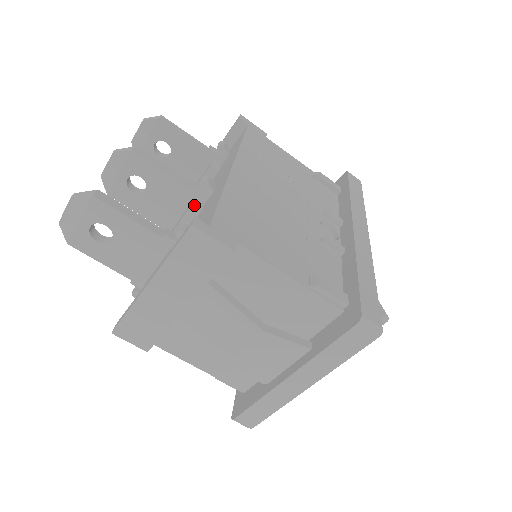
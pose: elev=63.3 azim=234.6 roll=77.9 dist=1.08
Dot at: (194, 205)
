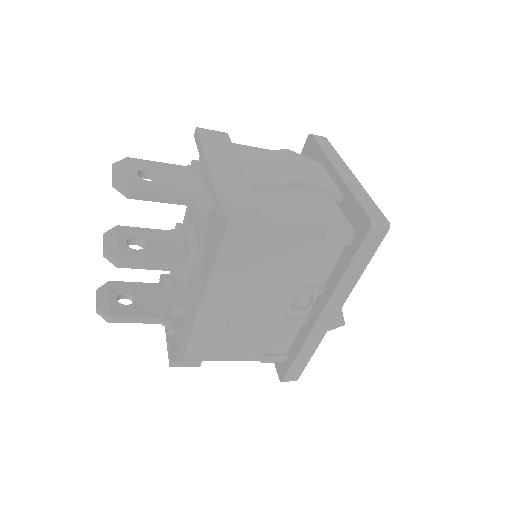
Dot at: occluded
